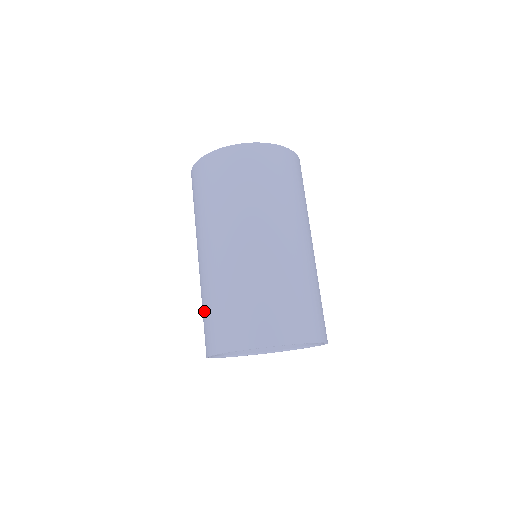
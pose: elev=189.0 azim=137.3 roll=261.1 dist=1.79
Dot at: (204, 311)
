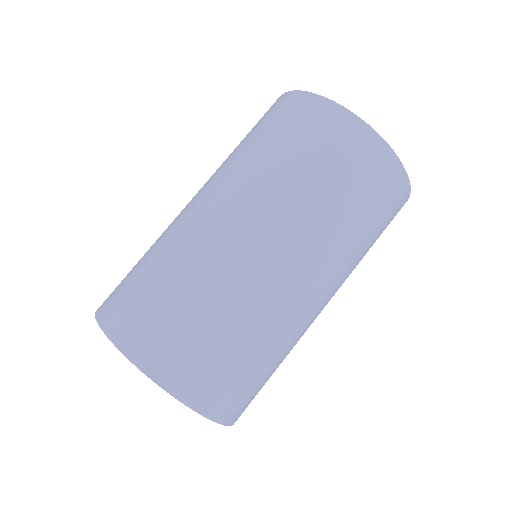
Dot at: (154, 277)
